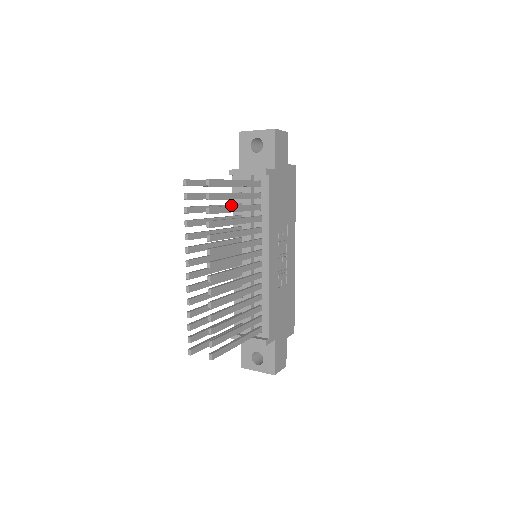
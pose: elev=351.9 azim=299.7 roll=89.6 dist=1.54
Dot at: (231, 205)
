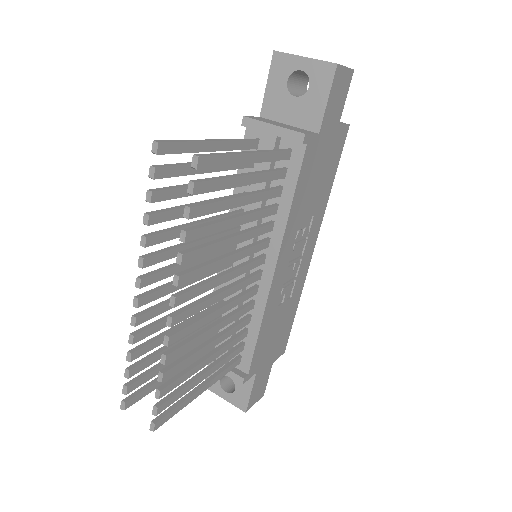
Dot at: occluded
